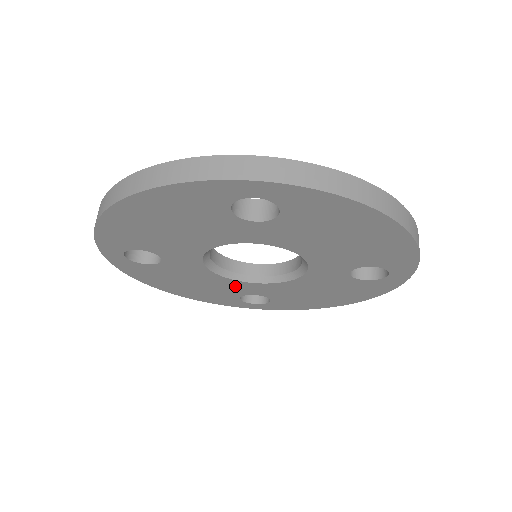
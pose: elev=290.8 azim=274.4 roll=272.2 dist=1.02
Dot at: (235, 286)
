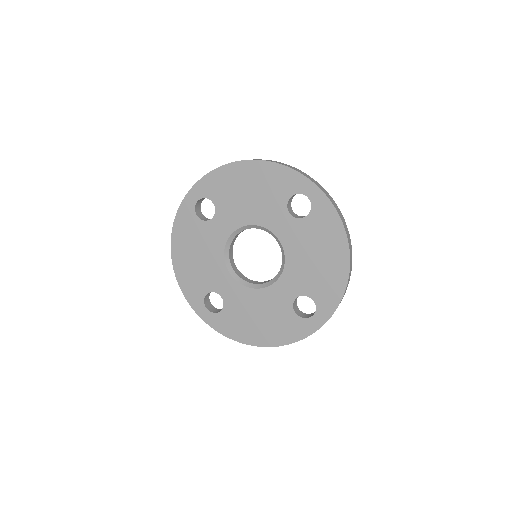
Dot at: (219, 276)
